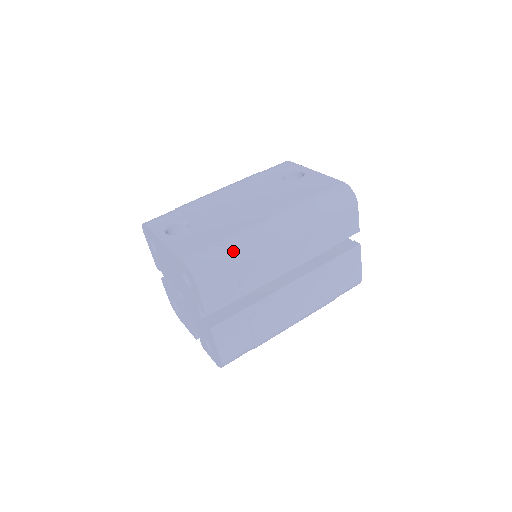
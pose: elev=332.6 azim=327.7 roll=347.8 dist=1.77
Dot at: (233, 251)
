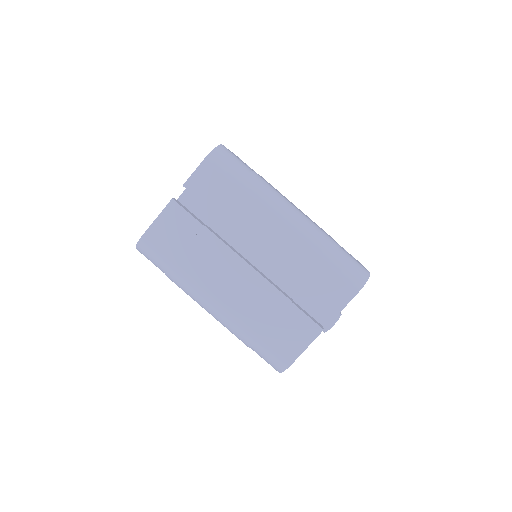
Dot at: (251, 178)
